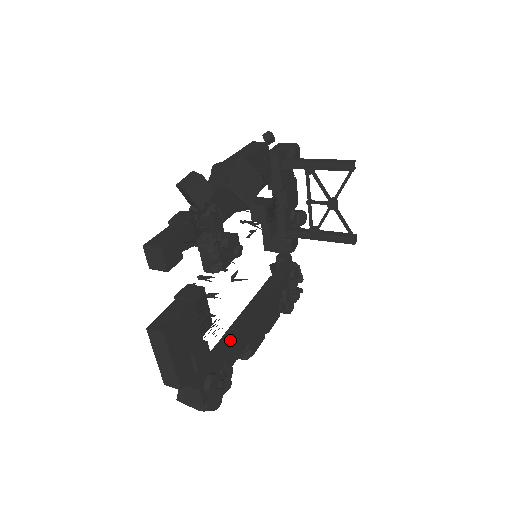
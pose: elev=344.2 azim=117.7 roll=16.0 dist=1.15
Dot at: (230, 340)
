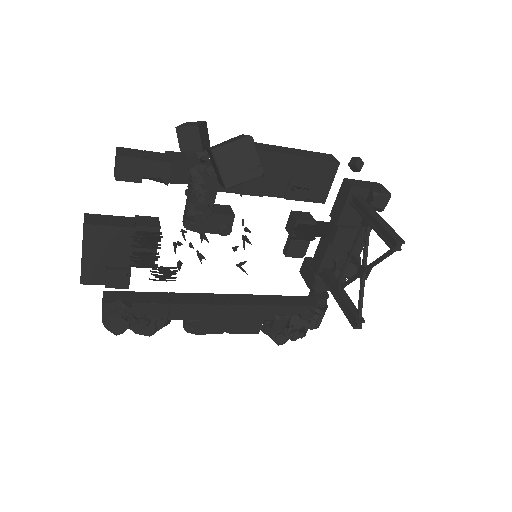
Dot at: (175, 299)
